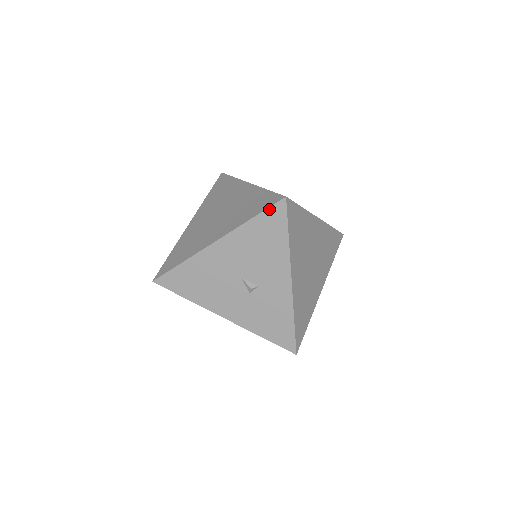
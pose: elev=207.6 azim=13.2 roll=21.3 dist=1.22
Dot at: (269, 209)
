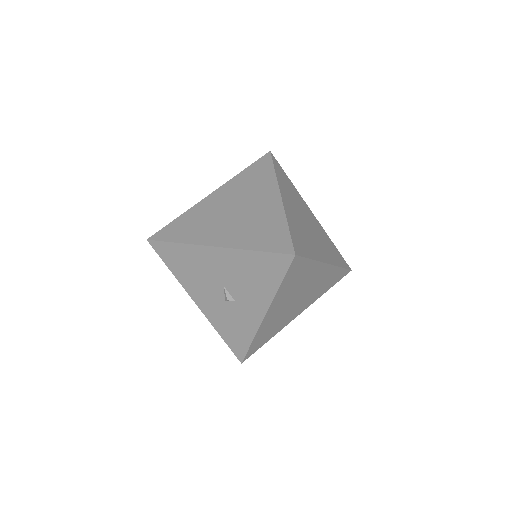
Dot at: (275, 254)
